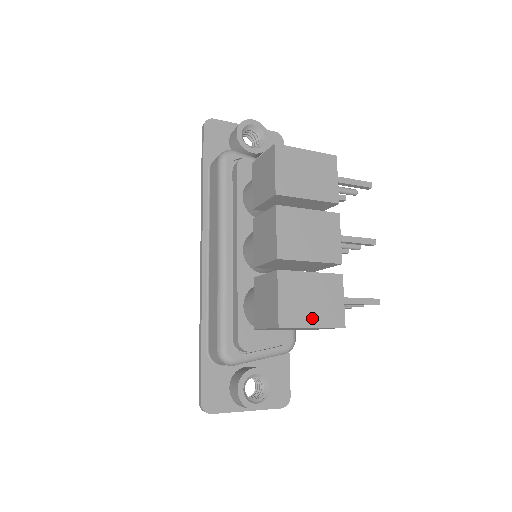
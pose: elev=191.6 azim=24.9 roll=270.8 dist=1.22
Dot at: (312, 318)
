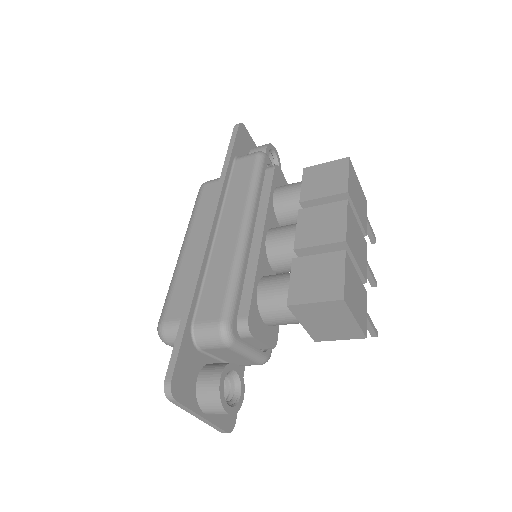
Dot at: (356, 311)
